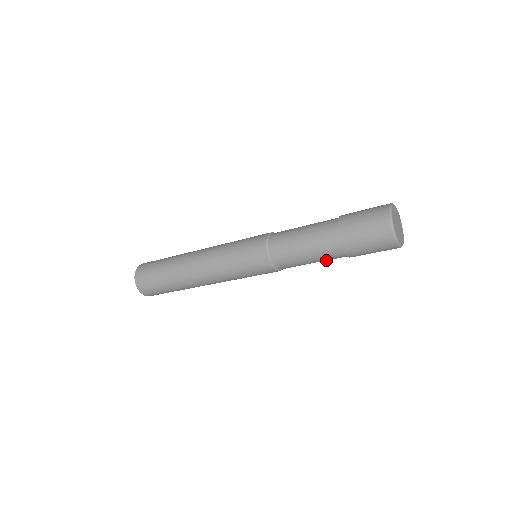
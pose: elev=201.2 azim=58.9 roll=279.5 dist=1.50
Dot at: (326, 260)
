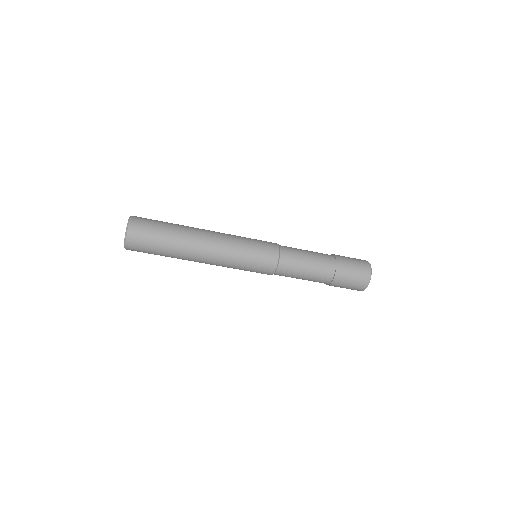
Dot at: occluded
